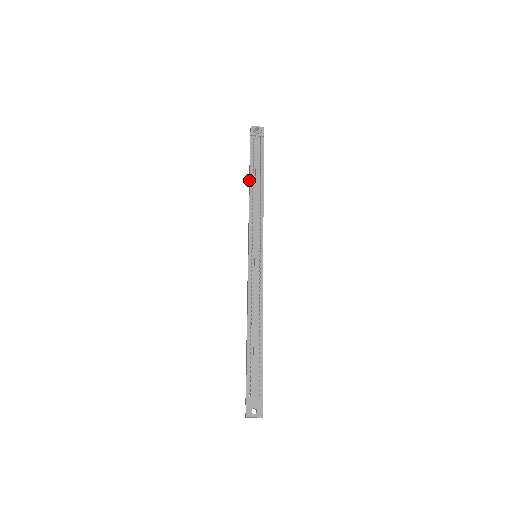
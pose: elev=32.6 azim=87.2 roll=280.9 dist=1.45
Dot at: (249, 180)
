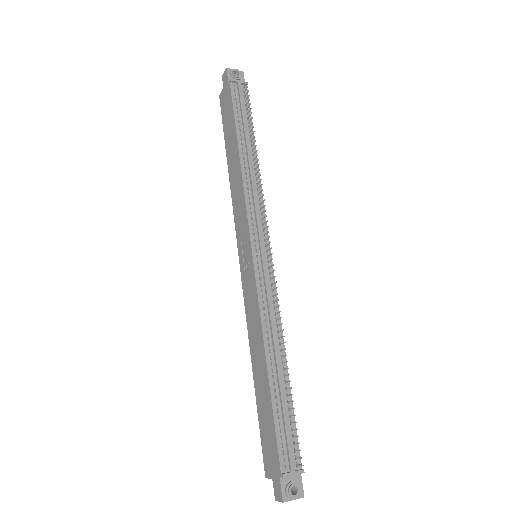
Dot at: (231, 145)
